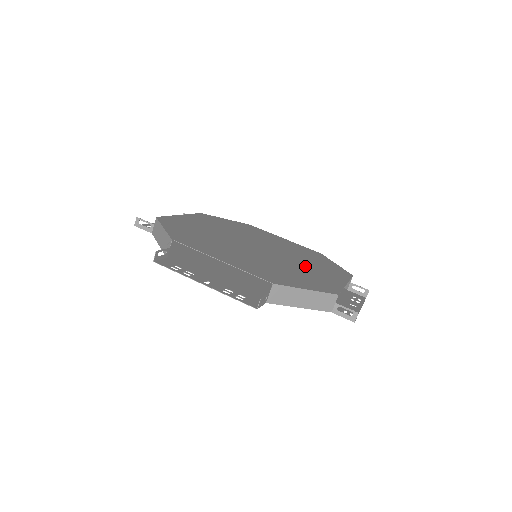
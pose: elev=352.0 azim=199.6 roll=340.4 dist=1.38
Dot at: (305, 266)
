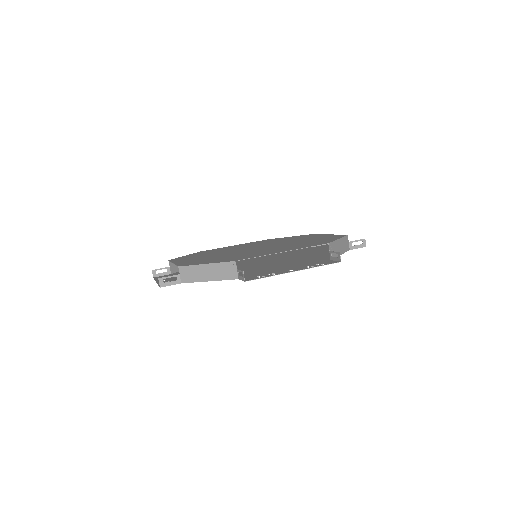
Dot at: (270, 249)
